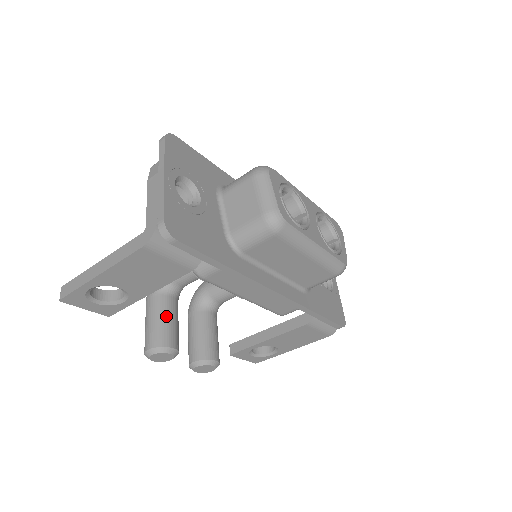
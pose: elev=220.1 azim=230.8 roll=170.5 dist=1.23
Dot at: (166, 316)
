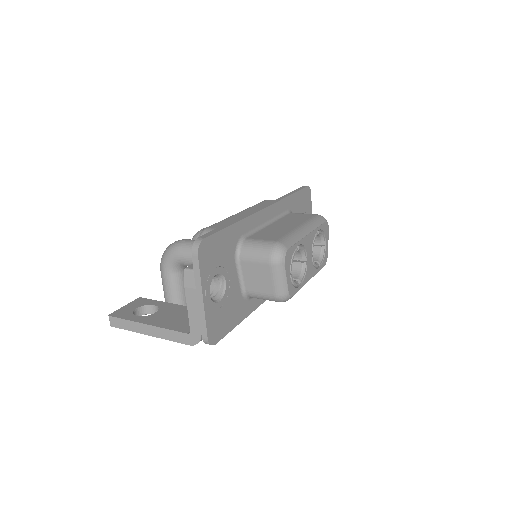
Dot at: (181, 290)
